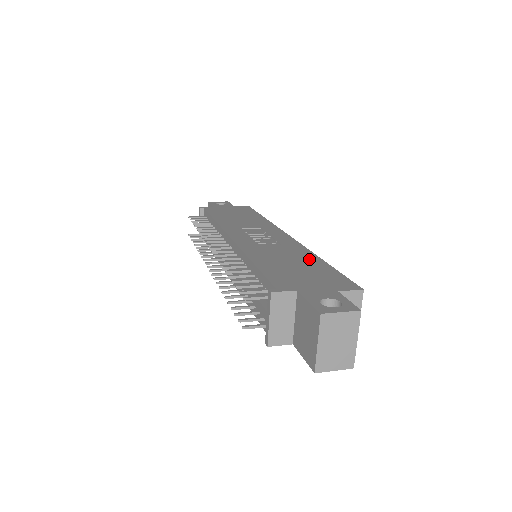
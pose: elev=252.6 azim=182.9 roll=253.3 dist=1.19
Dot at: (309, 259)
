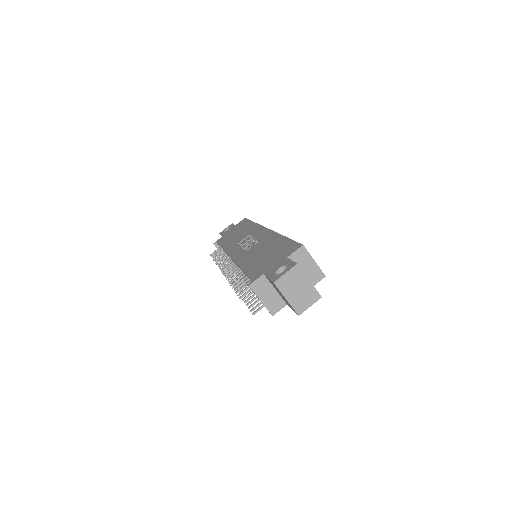
Dot at: (275, 242)
